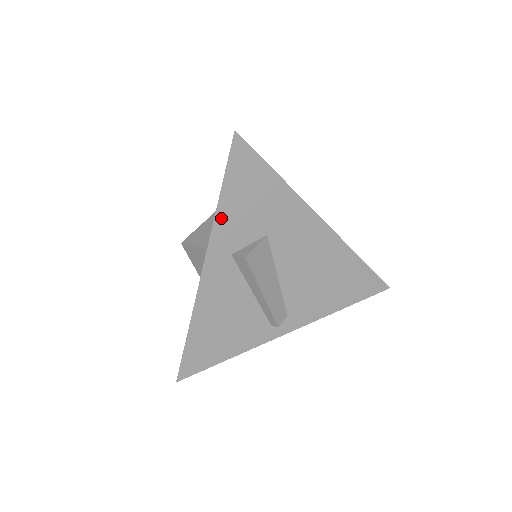
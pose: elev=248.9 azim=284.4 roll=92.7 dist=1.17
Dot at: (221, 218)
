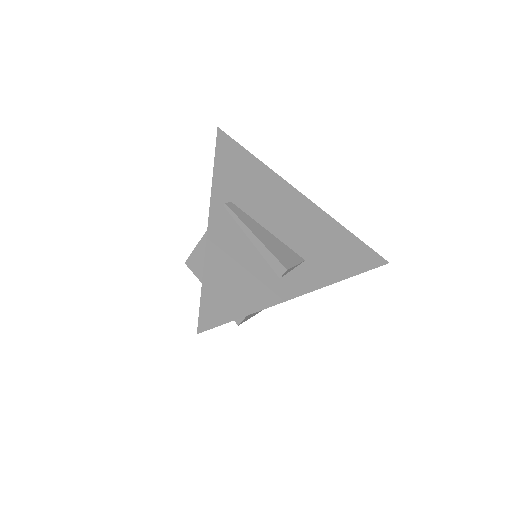
Dot at: occluded
